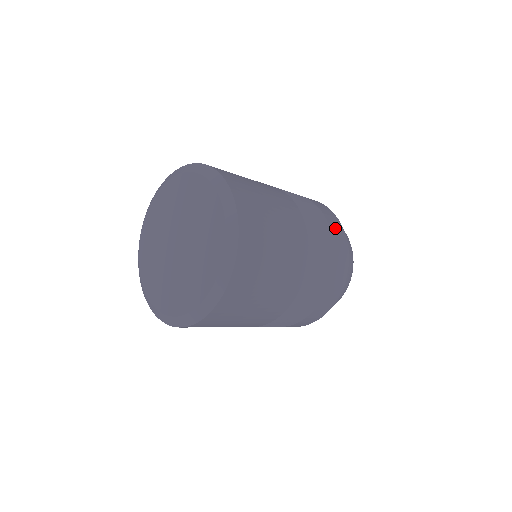
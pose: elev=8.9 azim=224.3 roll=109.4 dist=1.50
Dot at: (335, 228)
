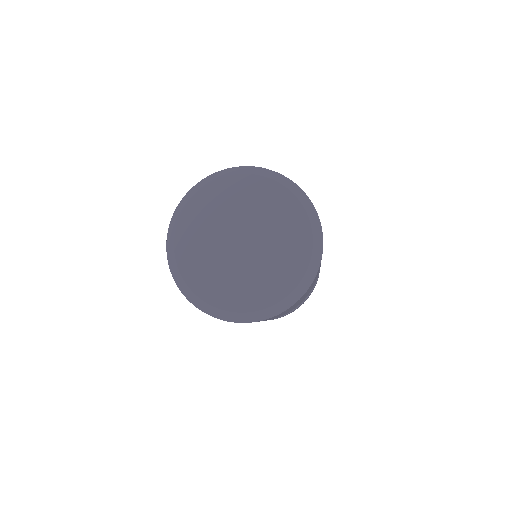
Dot at: occluded
